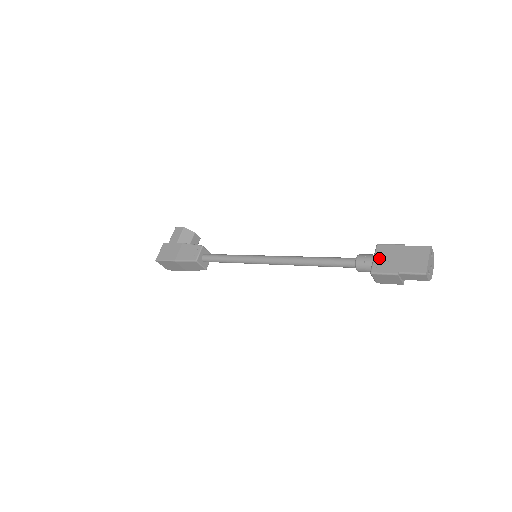
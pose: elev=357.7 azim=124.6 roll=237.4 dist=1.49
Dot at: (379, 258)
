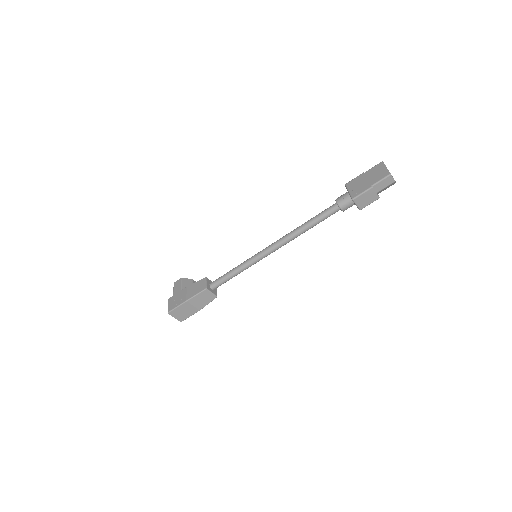
Dot at: (352, 189)
